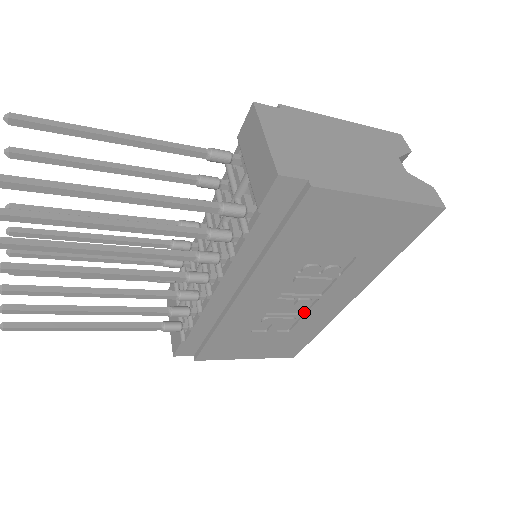
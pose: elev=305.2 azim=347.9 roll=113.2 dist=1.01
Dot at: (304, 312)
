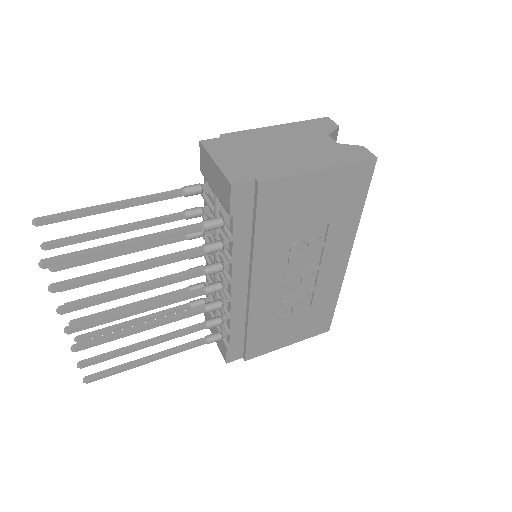
Dot at: (314, 286)
